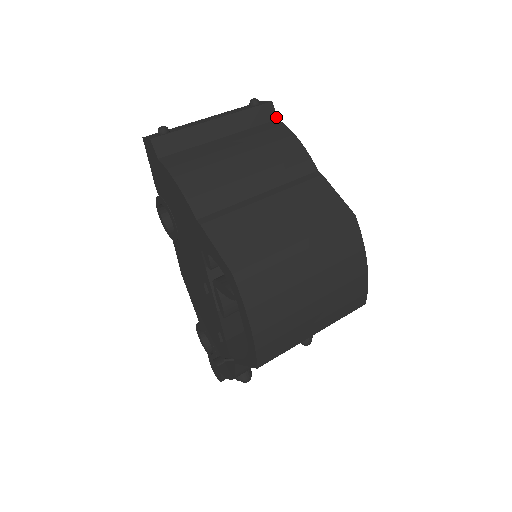
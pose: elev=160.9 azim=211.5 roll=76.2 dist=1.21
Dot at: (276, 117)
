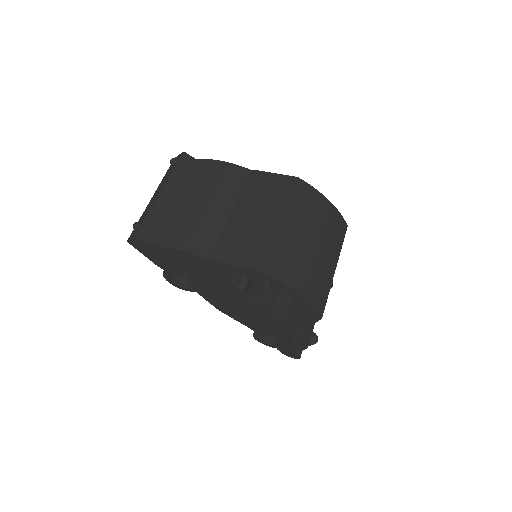
Dot at: (194, 159)
